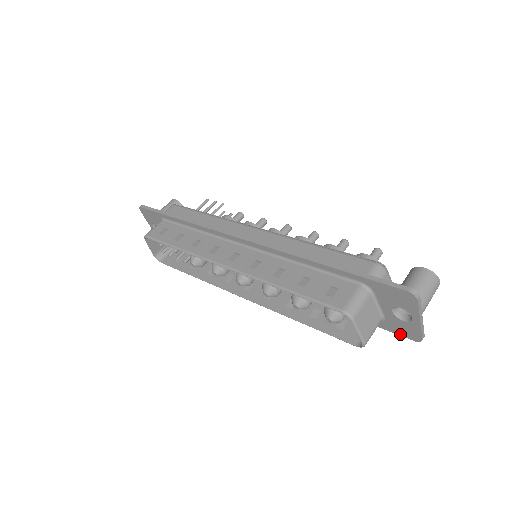
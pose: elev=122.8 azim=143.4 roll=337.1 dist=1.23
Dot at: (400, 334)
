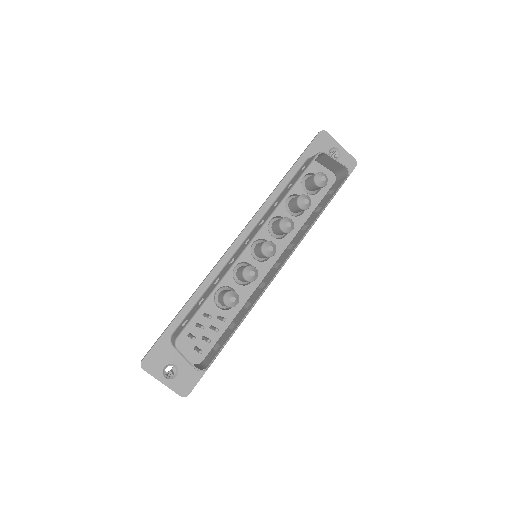
Dot at: (349, 173)
